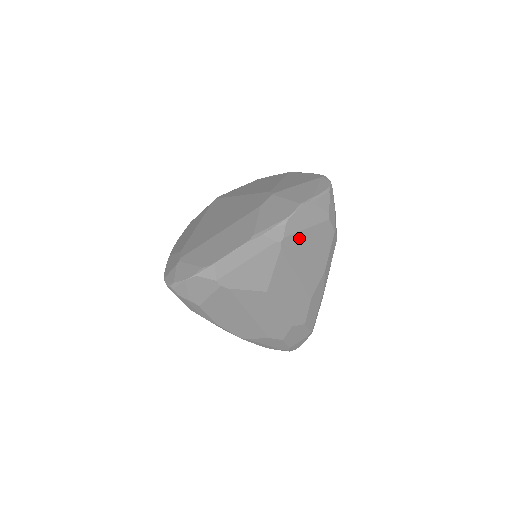
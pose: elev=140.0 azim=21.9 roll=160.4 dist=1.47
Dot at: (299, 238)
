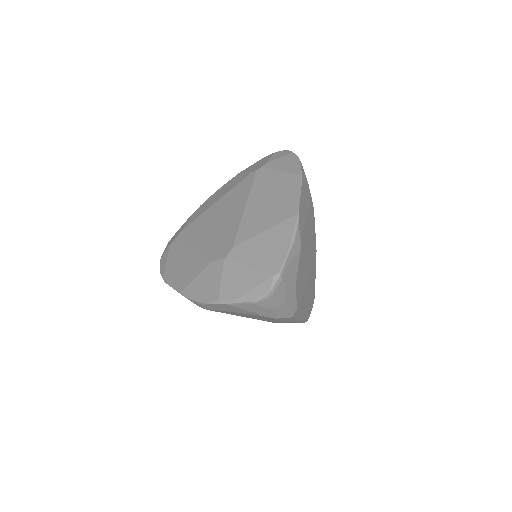
Dot at: occluded
